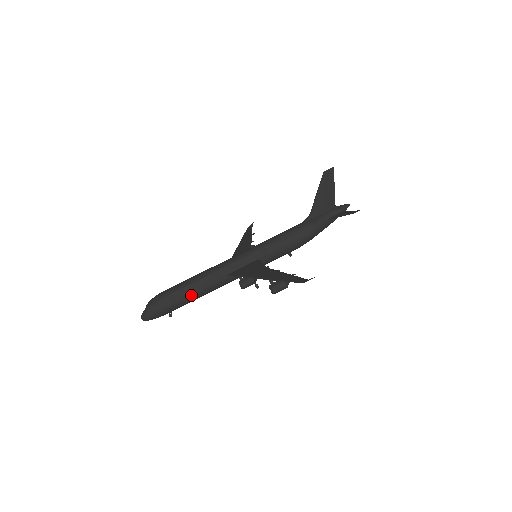
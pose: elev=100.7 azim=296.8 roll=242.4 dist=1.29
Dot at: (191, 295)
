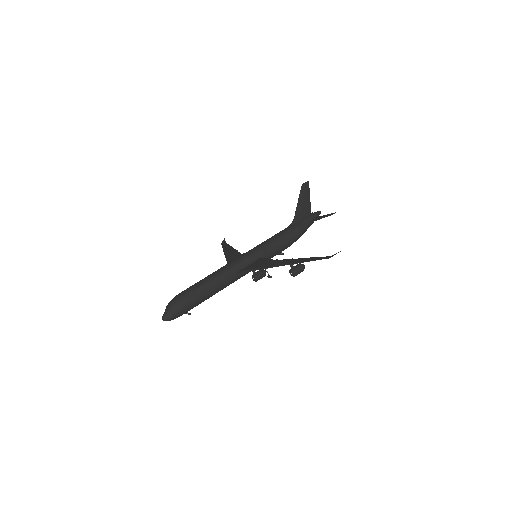
Dot at: (208, 292)
